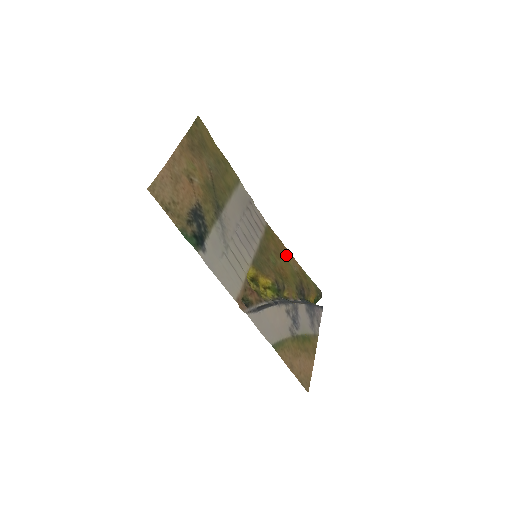
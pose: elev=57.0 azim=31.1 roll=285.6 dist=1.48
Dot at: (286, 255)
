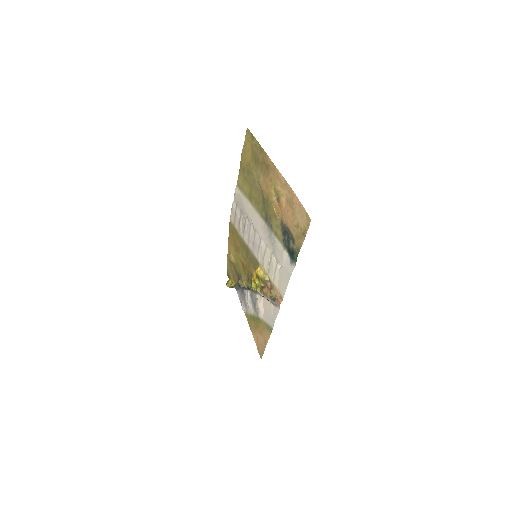
Dot at: (232, 248)
